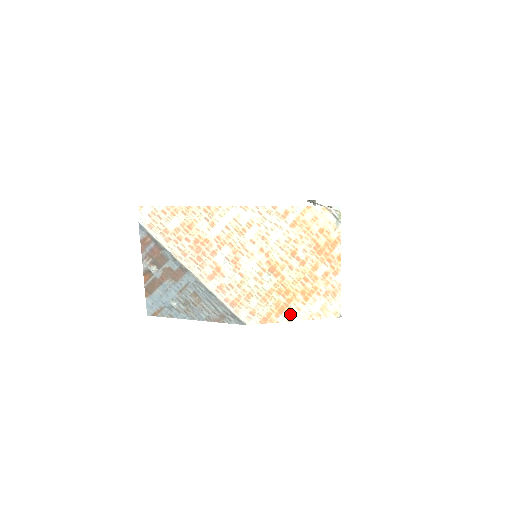
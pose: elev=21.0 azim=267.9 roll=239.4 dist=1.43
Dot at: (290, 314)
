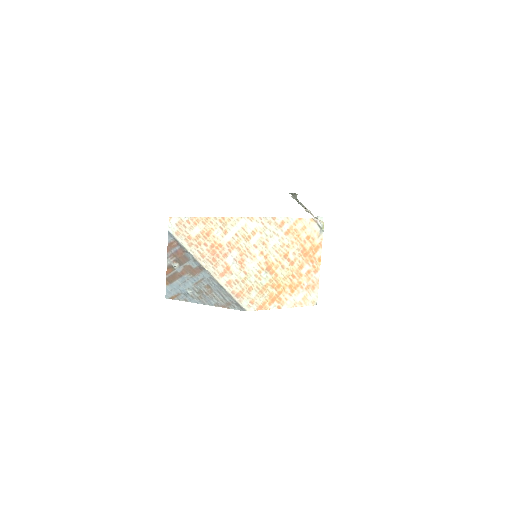
Dot at: (280, 303)
